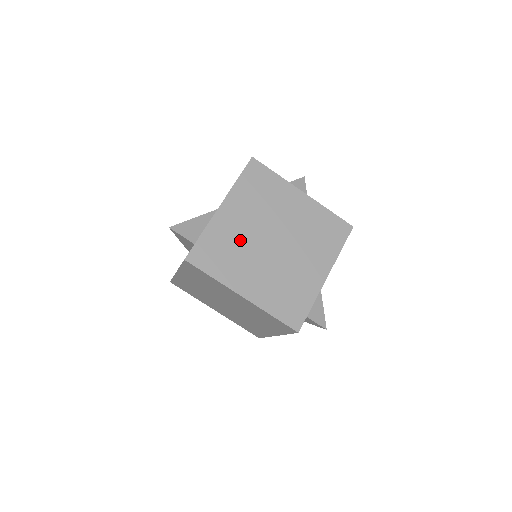
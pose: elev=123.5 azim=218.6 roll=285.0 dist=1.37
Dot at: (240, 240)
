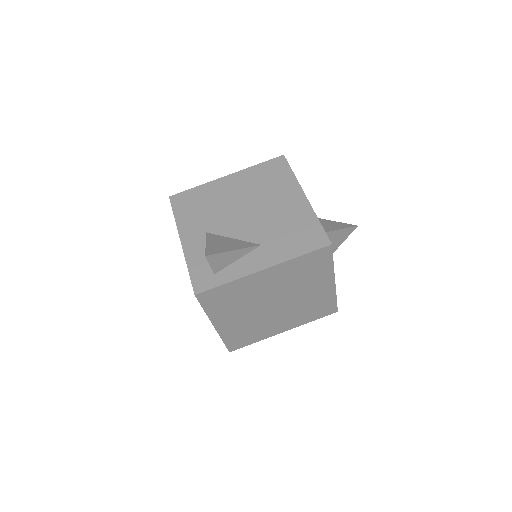
Dot at: (252, 296)
